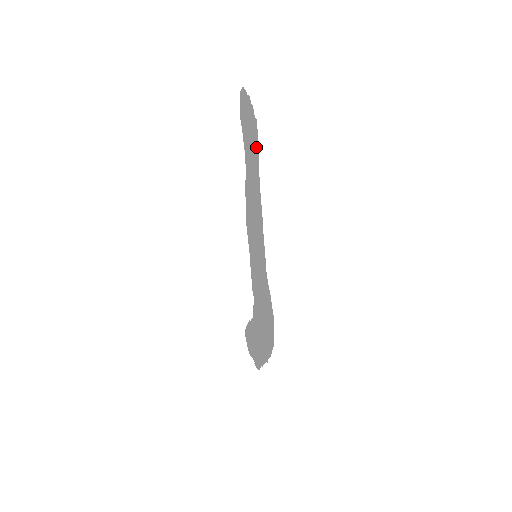
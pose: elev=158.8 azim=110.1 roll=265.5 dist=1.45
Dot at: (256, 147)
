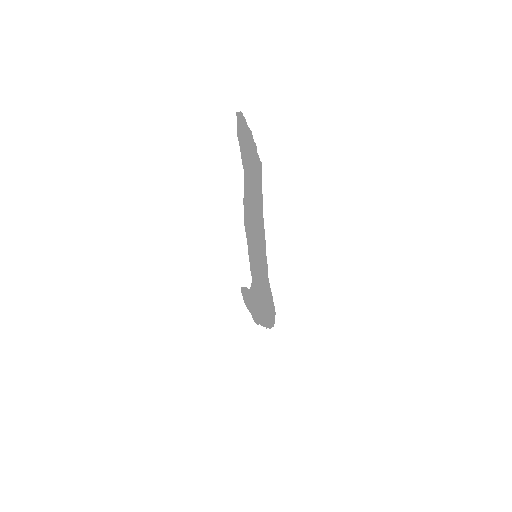
Dot at: (259, 182)
